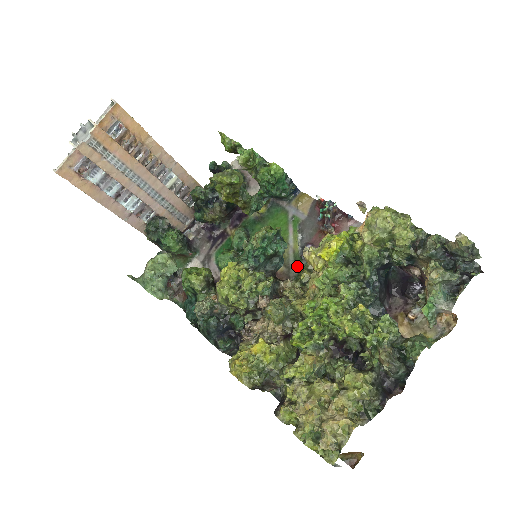
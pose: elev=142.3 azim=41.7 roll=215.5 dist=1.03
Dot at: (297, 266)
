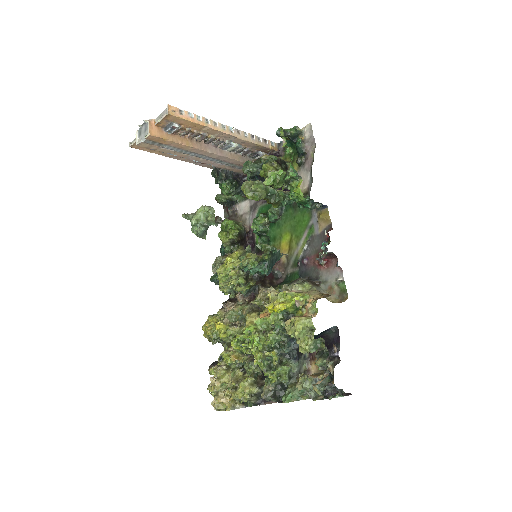
Dot at: (293, 267)
